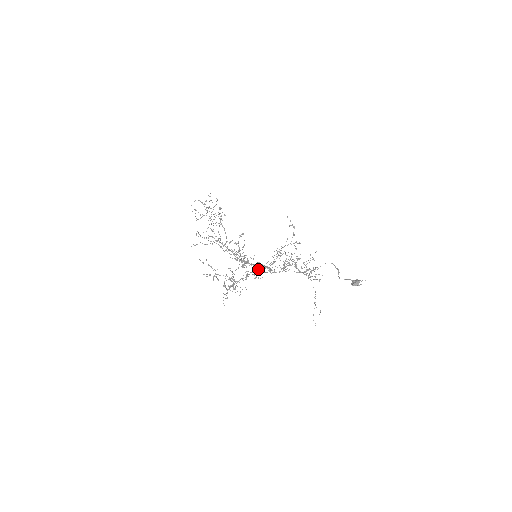
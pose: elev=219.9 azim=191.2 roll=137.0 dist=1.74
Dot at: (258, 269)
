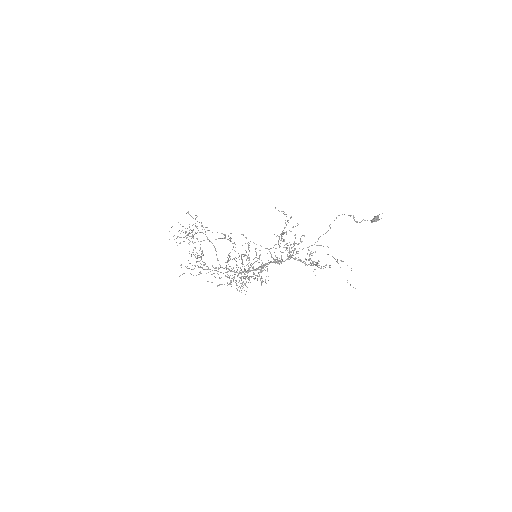
Dot at: (263, 267)
